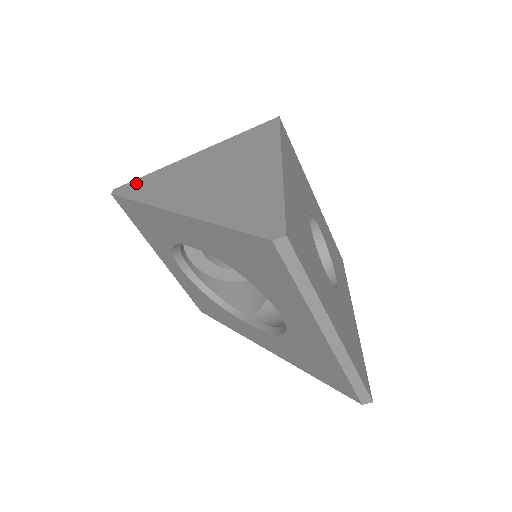
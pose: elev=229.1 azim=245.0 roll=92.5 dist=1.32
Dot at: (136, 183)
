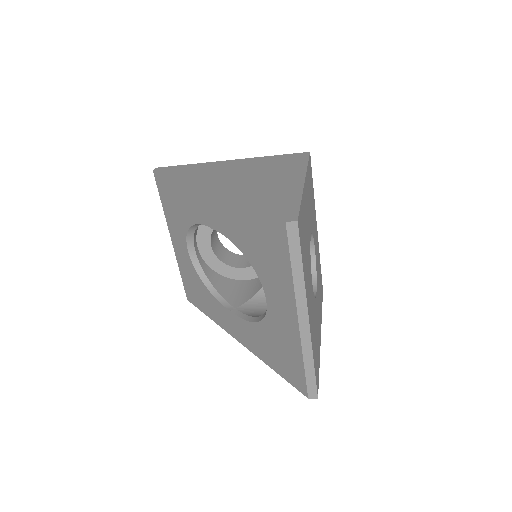
Dot at: (177, 168)
